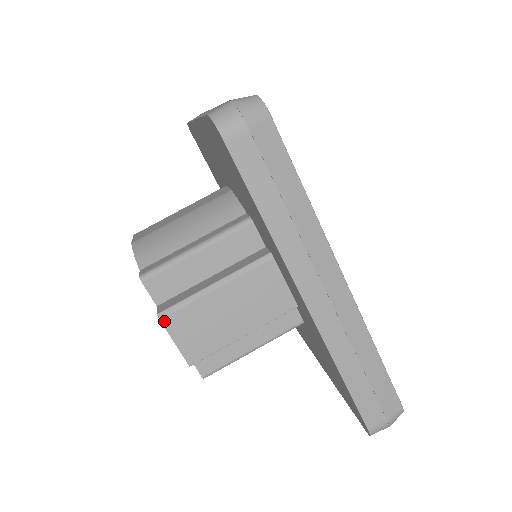
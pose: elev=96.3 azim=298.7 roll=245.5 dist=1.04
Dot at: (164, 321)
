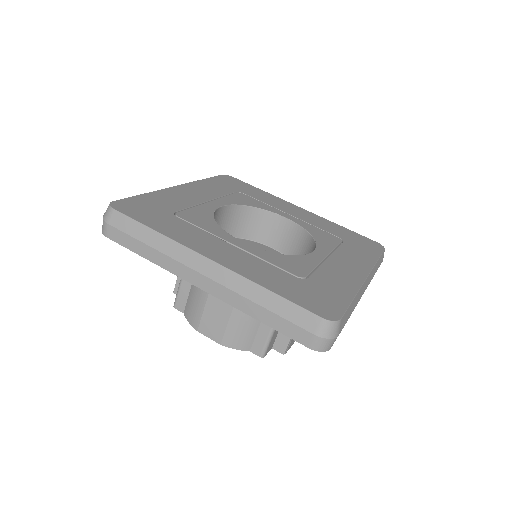
Dot at: occluded
